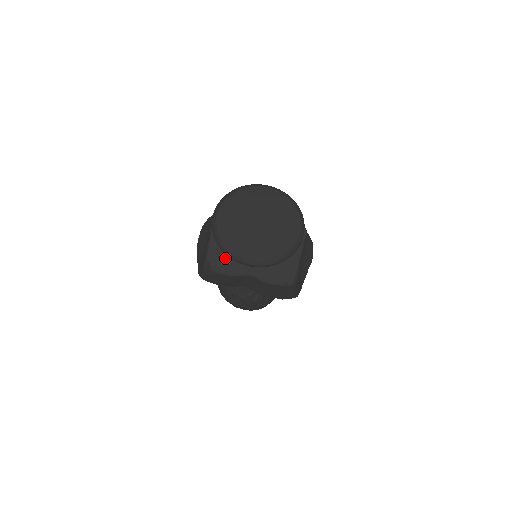
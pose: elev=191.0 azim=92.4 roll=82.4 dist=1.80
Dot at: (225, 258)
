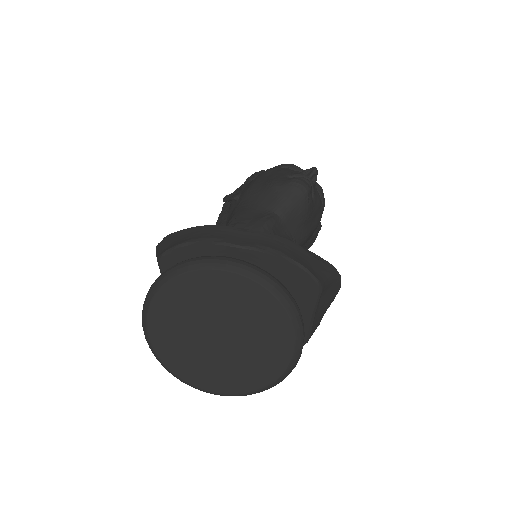
Dot at: occluded
